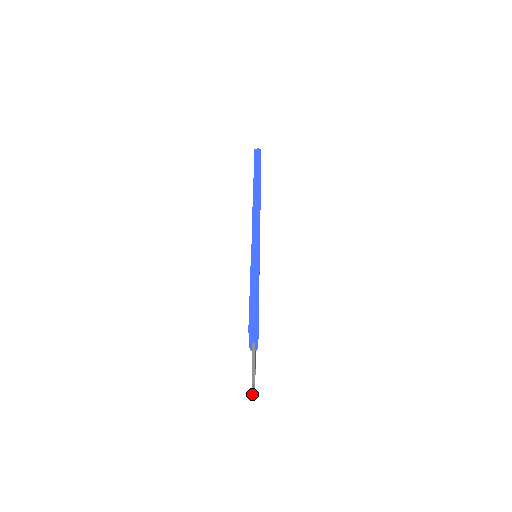
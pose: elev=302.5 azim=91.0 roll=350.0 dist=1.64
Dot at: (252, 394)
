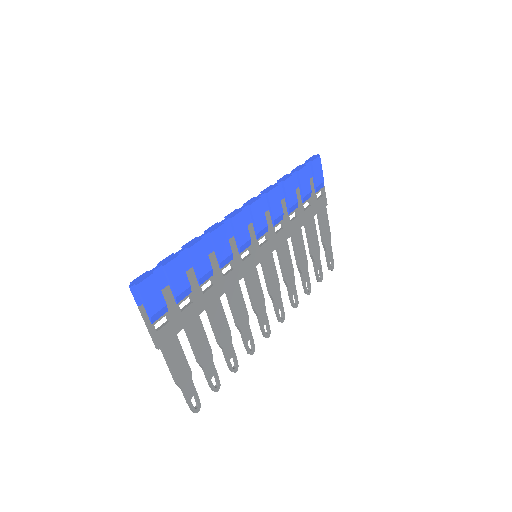
Dot at: occluded
